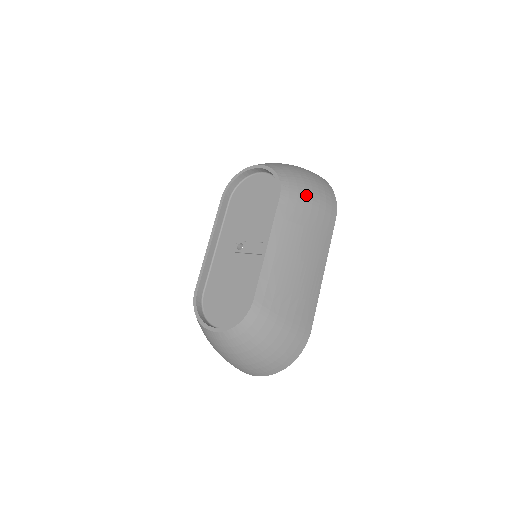
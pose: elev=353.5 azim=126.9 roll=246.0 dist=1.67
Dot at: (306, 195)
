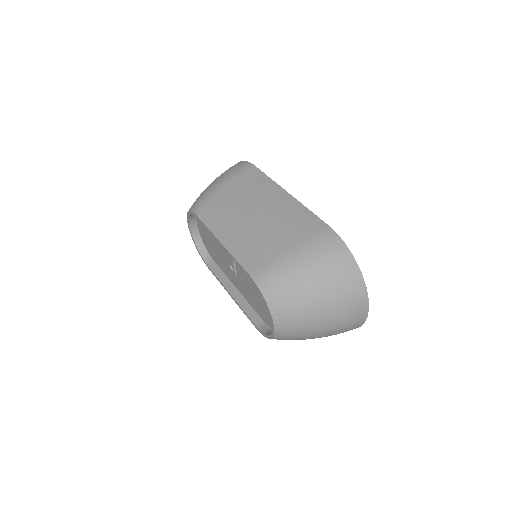
Dot at: (213, 190)
